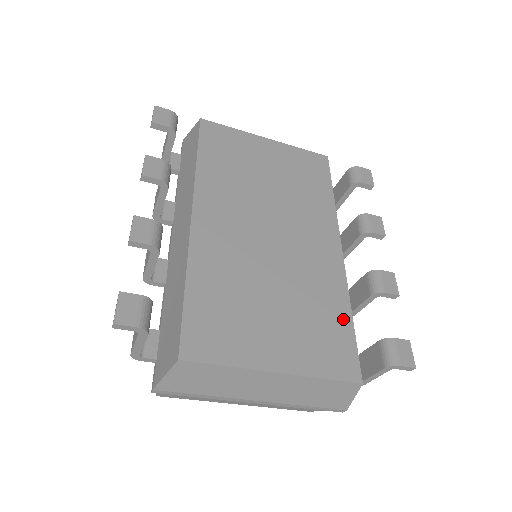
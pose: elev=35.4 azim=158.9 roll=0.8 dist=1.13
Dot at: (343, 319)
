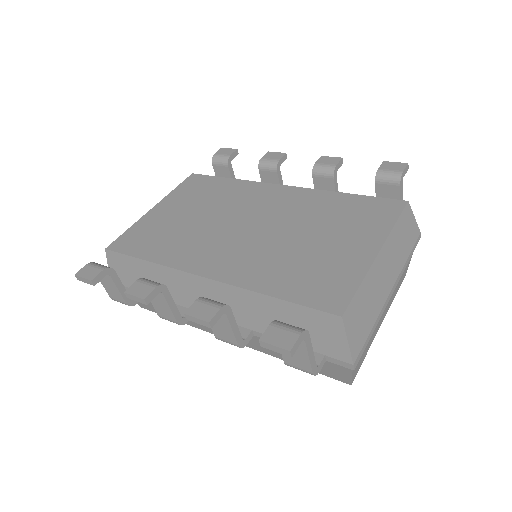
Dot at: (347, 199)
